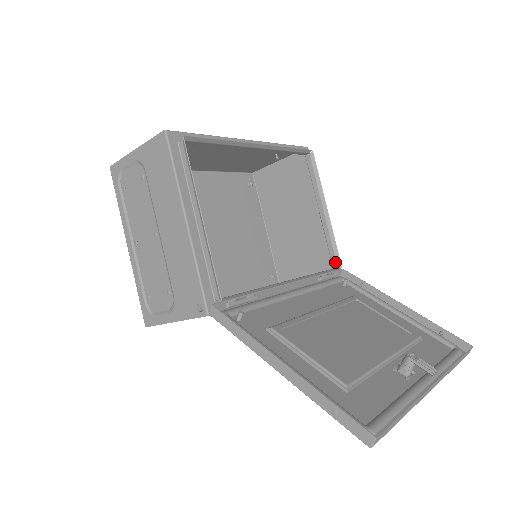
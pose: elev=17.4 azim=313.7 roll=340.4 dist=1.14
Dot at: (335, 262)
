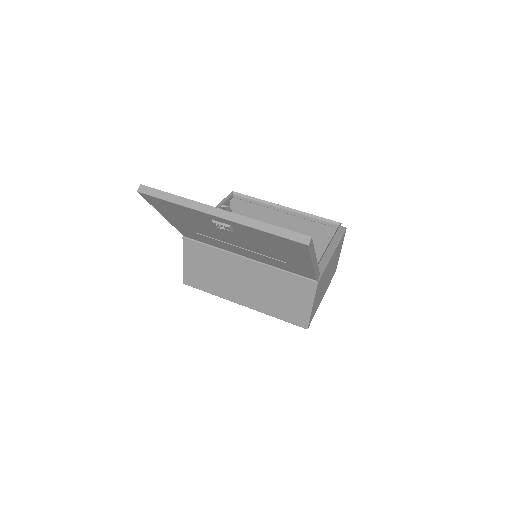
Dot at: occluded
